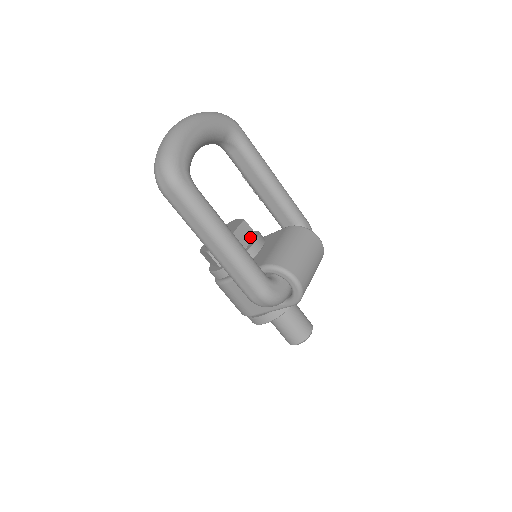
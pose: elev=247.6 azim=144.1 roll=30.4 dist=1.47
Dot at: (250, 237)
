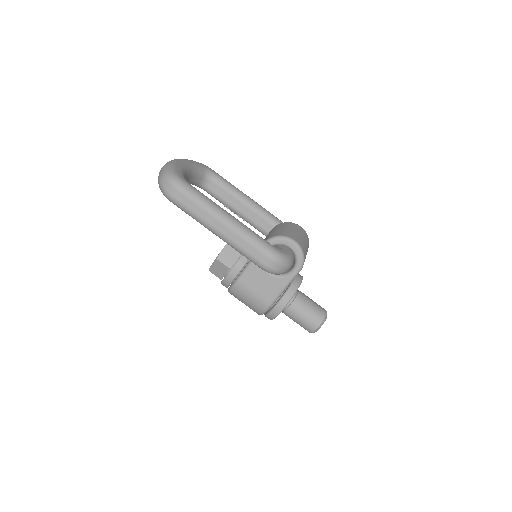
Dot at: occluded
